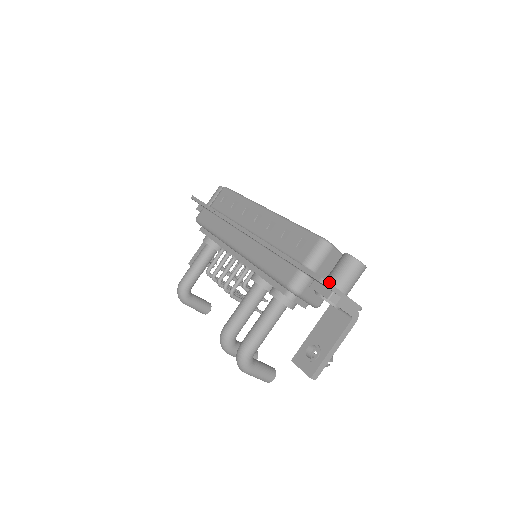
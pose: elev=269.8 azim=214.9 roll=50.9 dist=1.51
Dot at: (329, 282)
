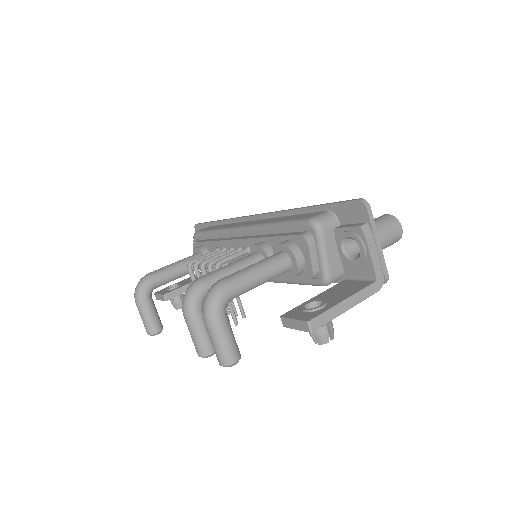
Dot at: occluded
